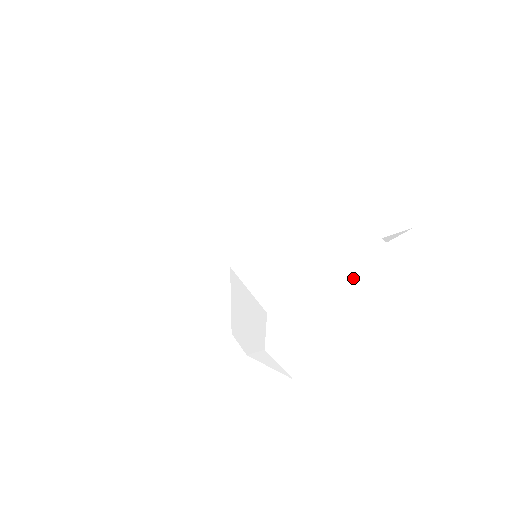
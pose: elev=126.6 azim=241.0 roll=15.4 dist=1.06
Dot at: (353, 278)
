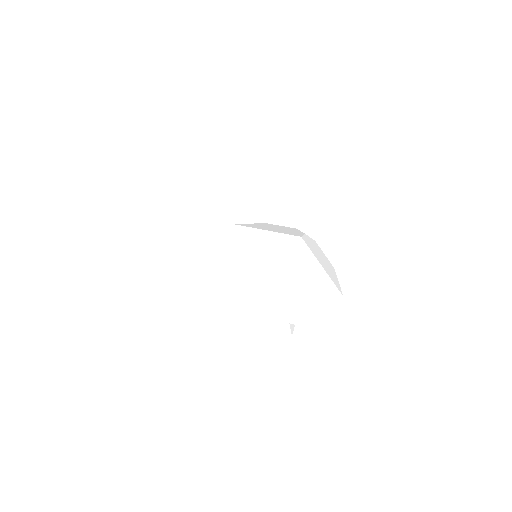
Dot at: (259, 326)
